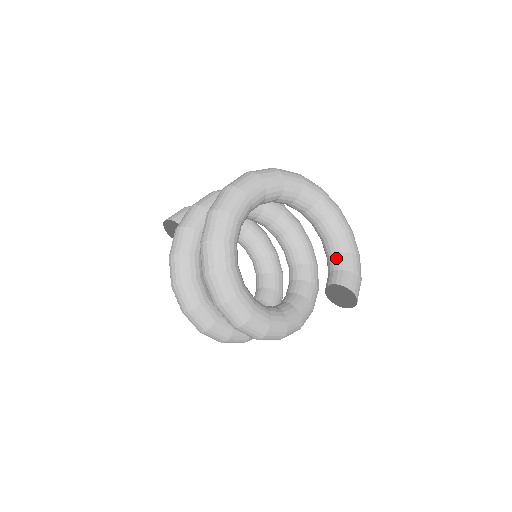
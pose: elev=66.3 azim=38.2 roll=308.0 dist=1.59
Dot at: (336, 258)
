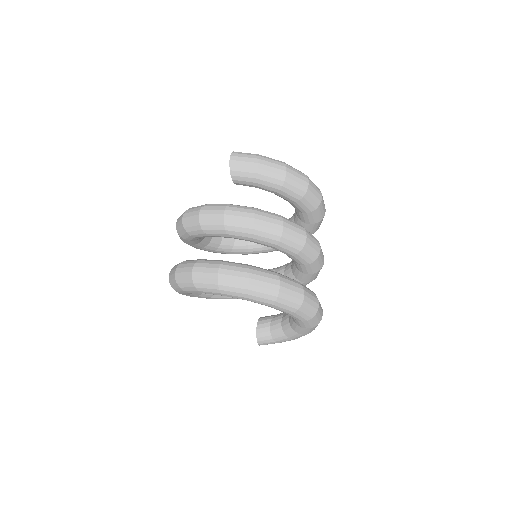
Dot at: (278, 327)
